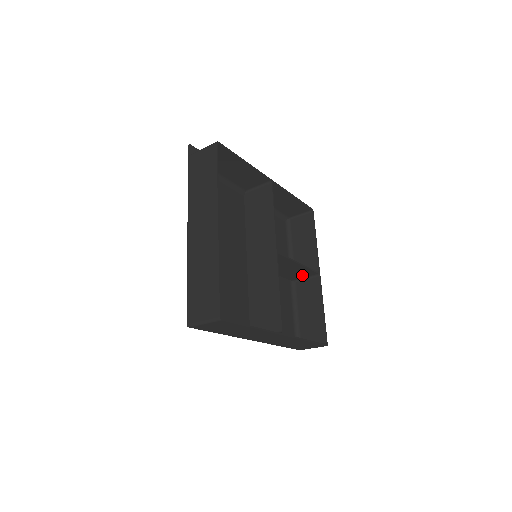
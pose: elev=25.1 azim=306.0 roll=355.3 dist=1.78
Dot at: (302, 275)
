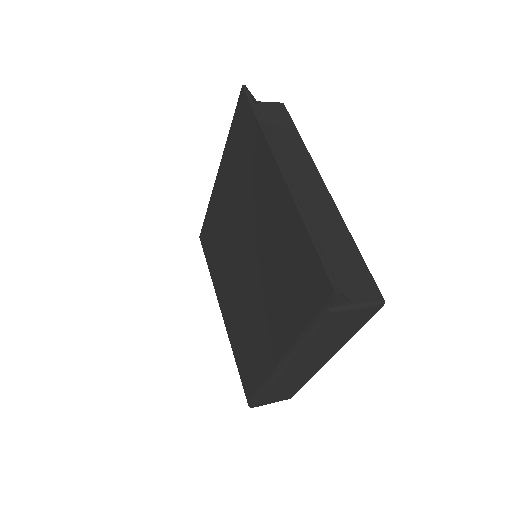
Dot at: occluded
